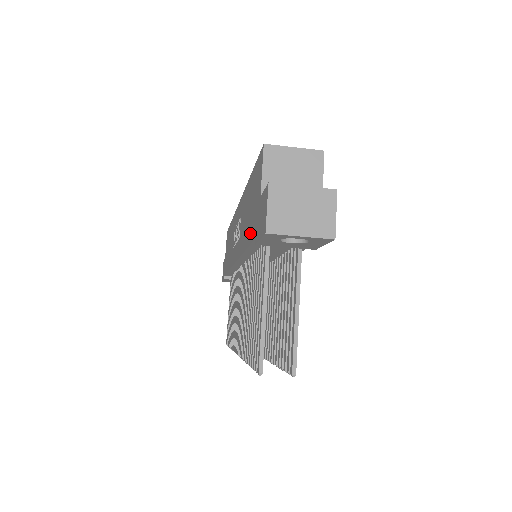
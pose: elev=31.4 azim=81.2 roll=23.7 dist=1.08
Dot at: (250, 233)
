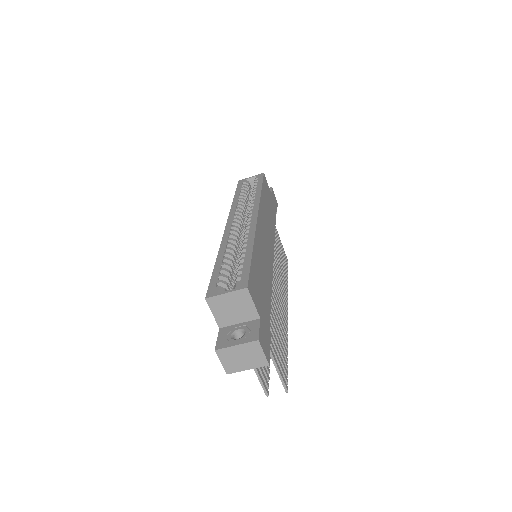
Dot at: occluded
